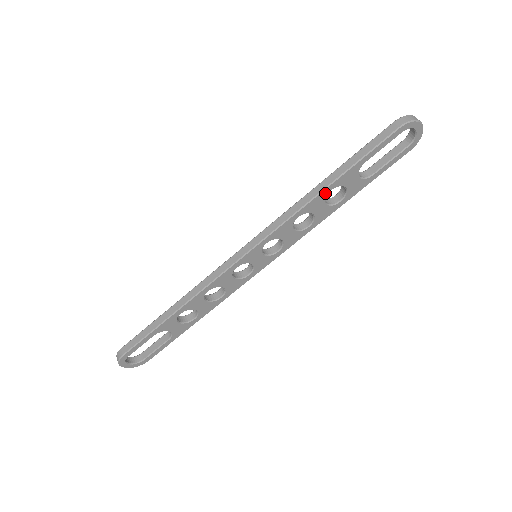
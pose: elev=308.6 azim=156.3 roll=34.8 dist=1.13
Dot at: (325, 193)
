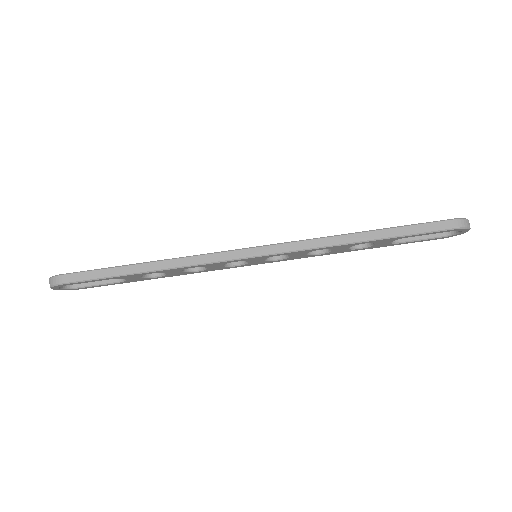
Dot at: (358, 243)
